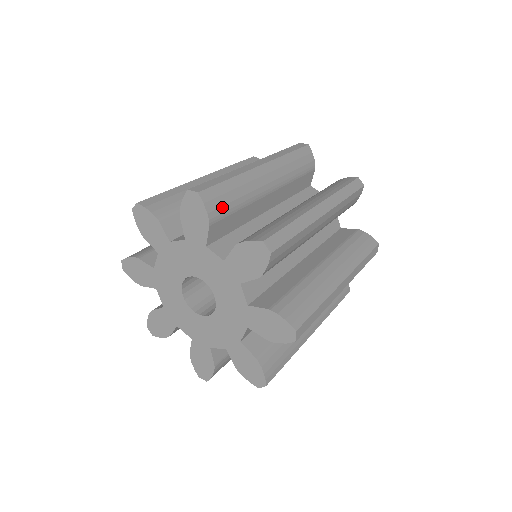
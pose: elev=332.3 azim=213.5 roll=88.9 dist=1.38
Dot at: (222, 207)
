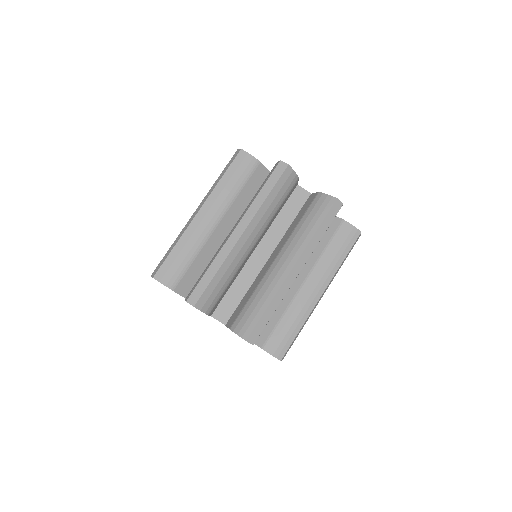
Dot at: (215, 299)
